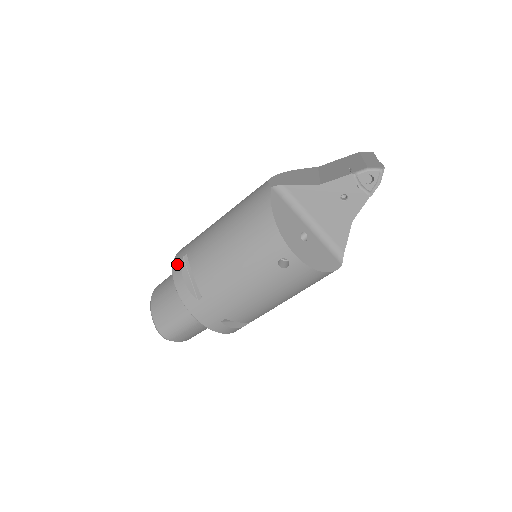
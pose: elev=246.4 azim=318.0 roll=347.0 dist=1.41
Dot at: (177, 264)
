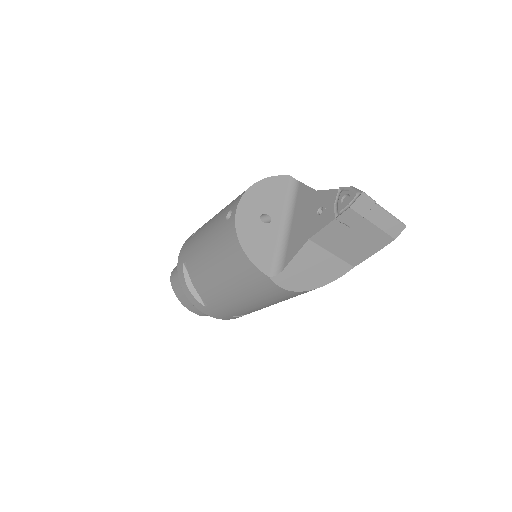
Dot at: occluded
